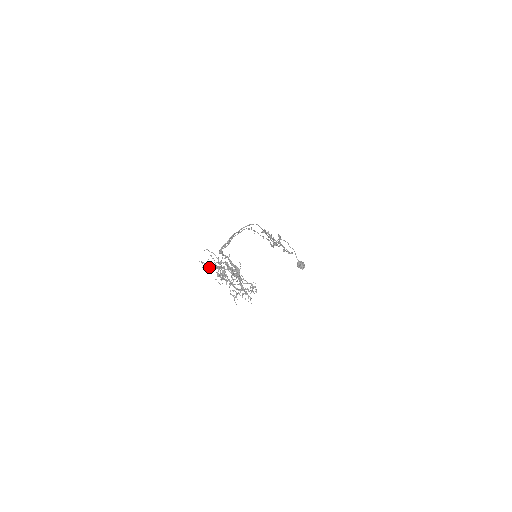
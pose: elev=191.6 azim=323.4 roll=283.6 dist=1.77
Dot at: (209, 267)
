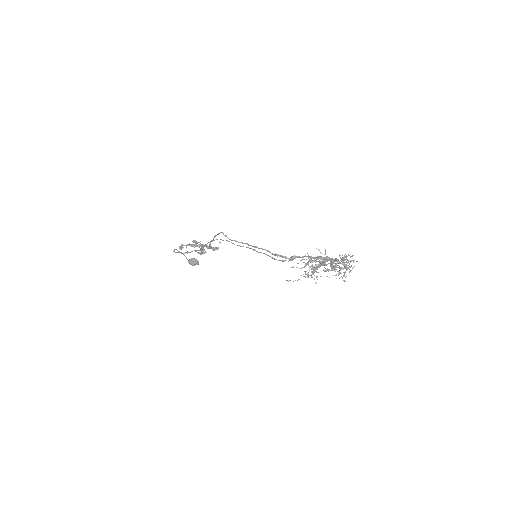
Dot at: occluded
